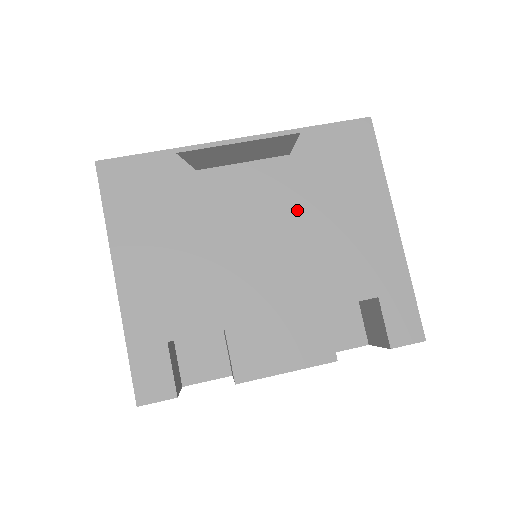
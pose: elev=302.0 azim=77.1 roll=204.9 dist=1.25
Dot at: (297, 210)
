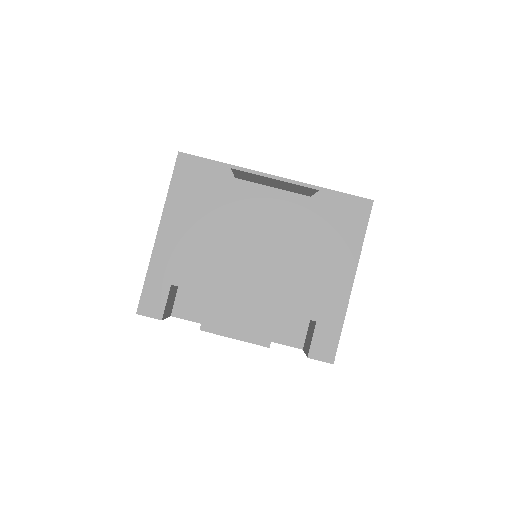
Dot at: (291, 241)
